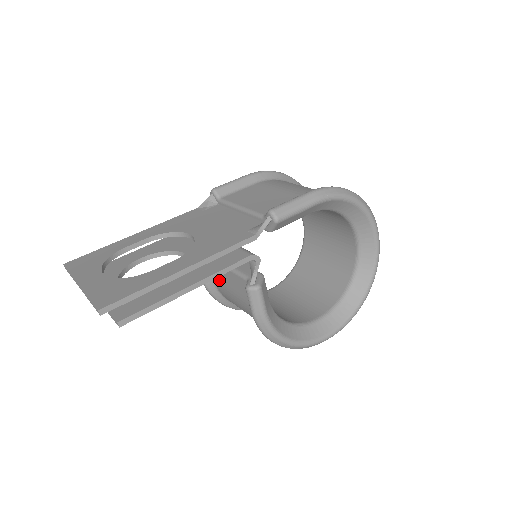
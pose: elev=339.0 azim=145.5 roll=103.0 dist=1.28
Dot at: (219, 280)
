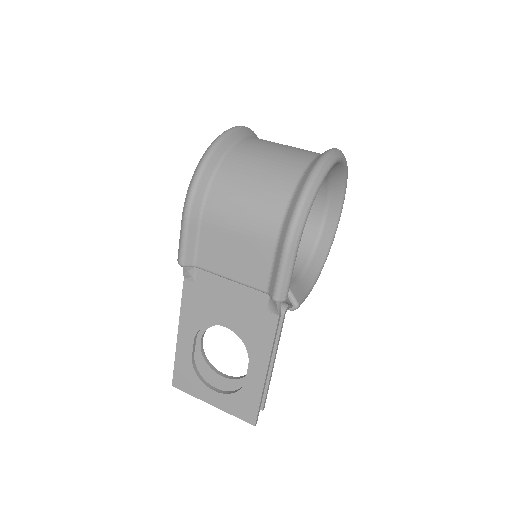
Dot at: occluded
